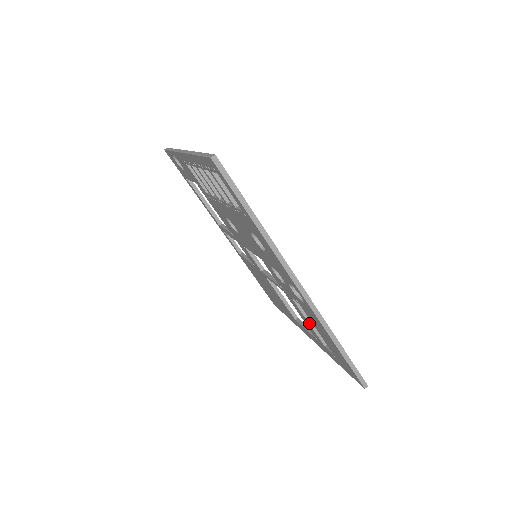
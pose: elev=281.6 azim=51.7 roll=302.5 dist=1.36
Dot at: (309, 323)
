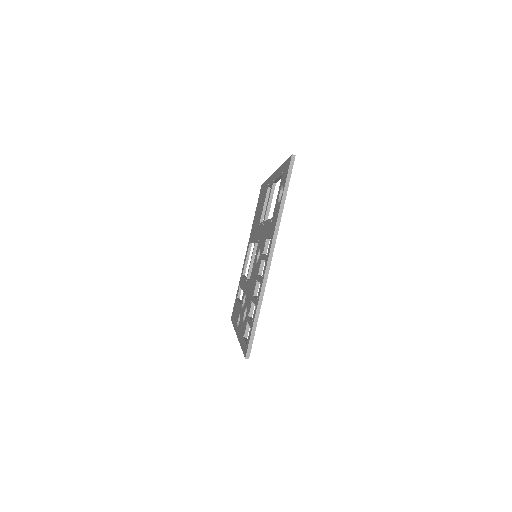
Dot at: occluded
